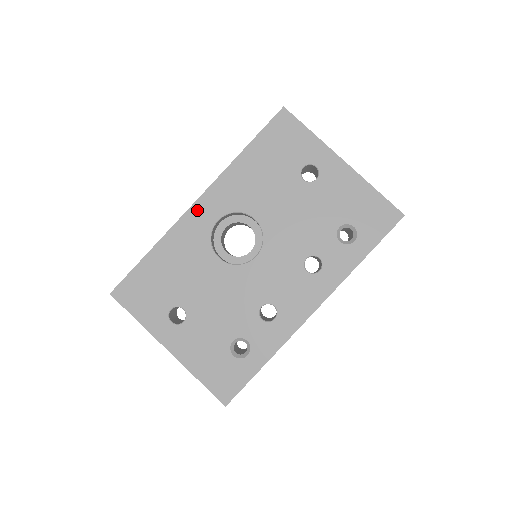
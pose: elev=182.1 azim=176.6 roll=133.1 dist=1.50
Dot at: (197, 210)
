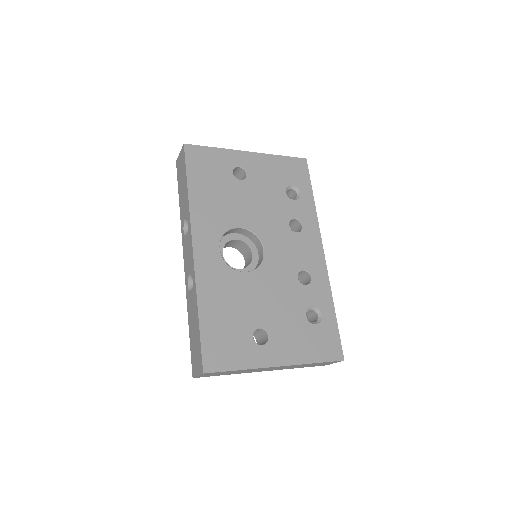
Dot at: (200, 254)
